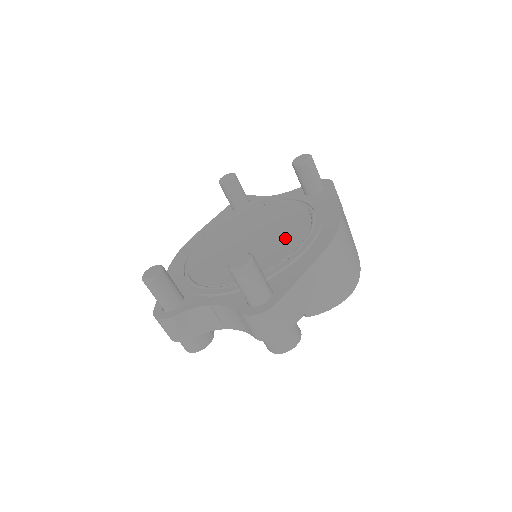
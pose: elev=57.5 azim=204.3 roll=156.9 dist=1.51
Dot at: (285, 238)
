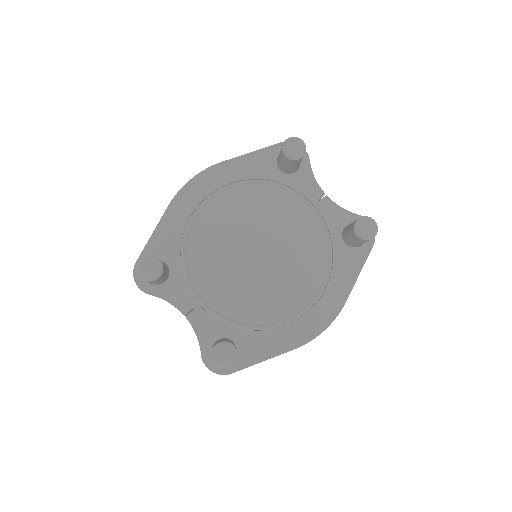
Dot at: (284, 295)
